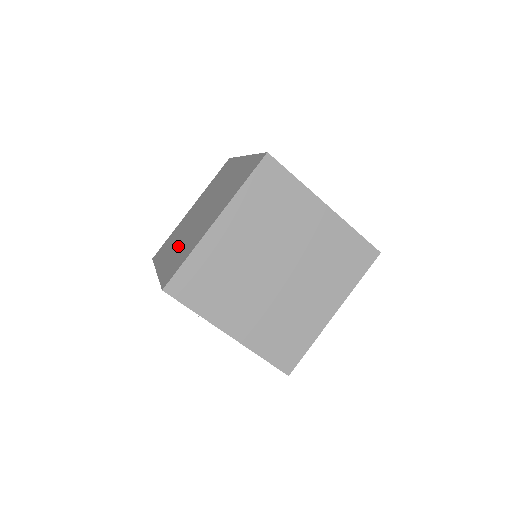
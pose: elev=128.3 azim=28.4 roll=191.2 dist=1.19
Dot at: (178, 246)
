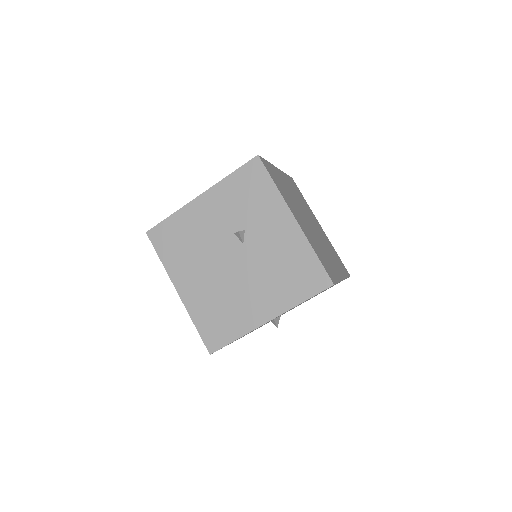
Dot at: occluded
